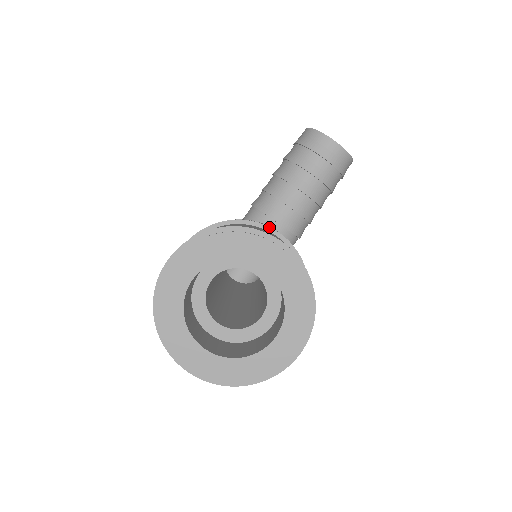
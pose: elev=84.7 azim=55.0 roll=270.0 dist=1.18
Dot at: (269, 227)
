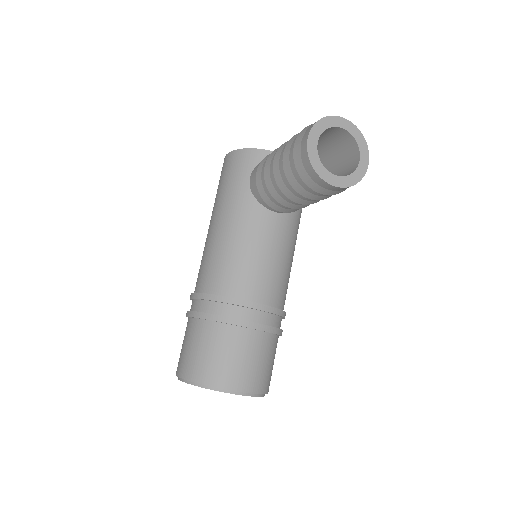
Dot at: (245, 327)
